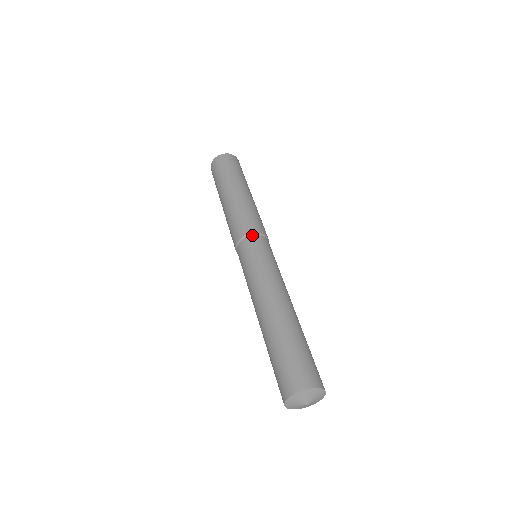
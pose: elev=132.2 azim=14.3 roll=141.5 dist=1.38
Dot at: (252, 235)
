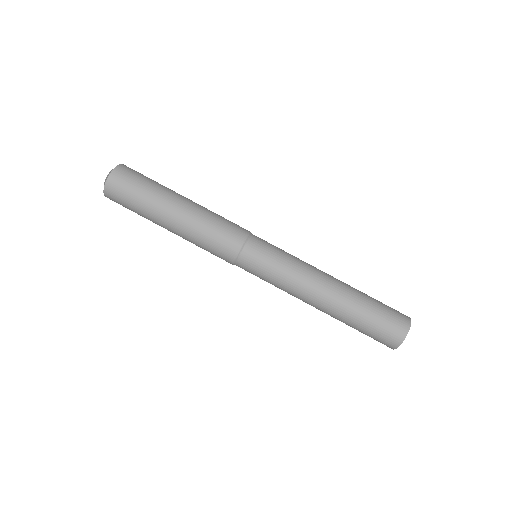
Dot at: (249, 238)
